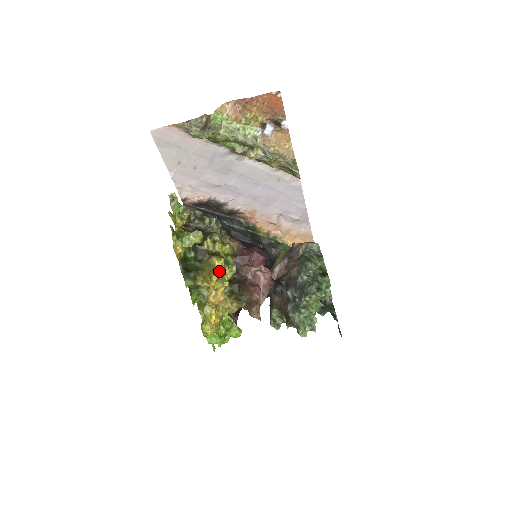
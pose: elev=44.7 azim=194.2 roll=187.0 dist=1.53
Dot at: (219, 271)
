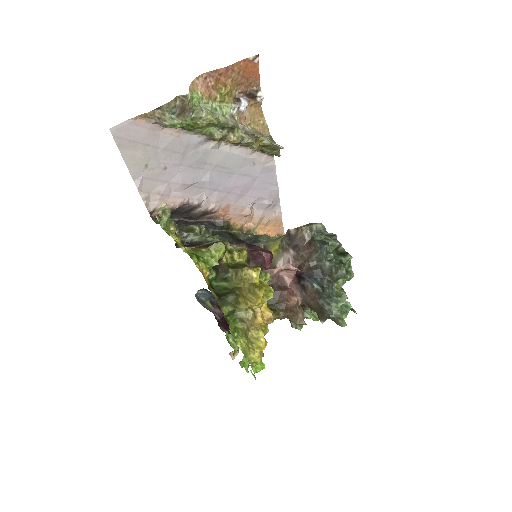
Dot at: (260, 284)
